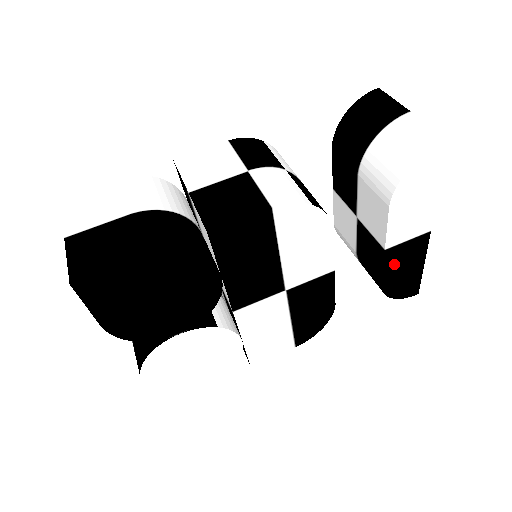
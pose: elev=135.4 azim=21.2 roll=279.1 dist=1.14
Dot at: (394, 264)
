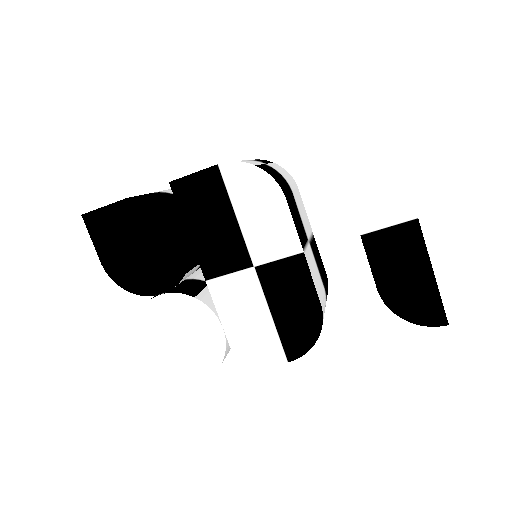
Dot at: (384, 261)
